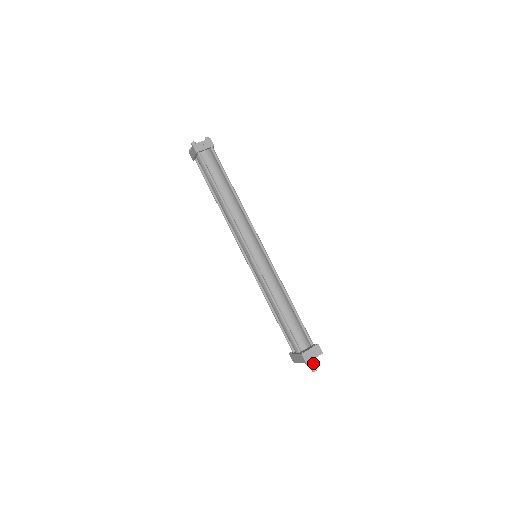
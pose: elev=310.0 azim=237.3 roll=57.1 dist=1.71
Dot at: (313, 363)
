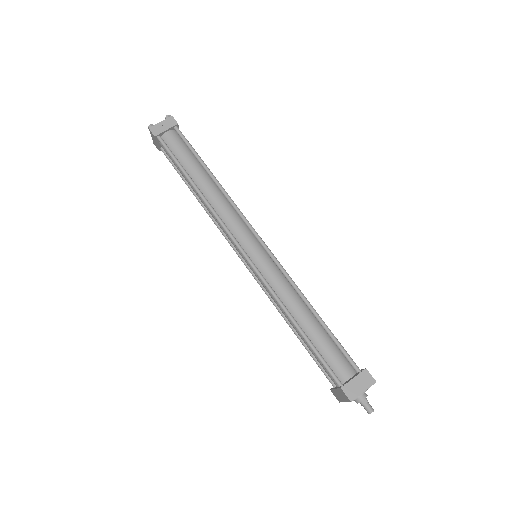
Dot at: (366, 400)
